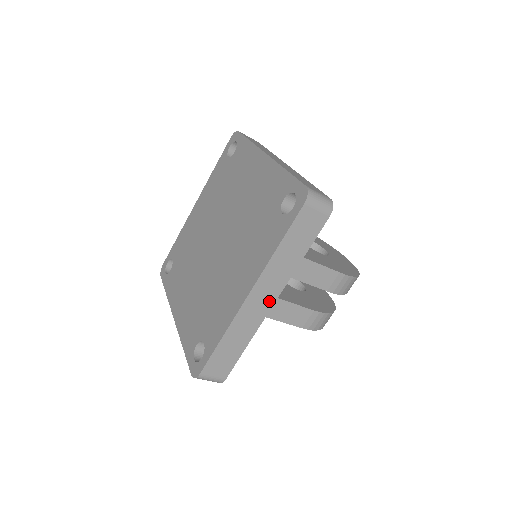
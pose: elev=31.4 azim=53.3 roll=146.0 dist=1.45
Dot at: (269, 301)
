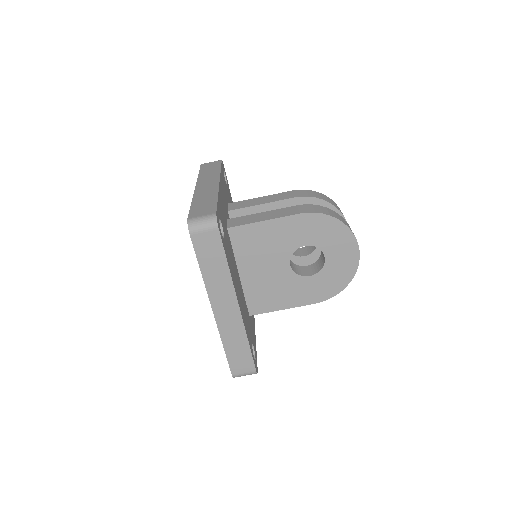
Dot at: (214, 184)
